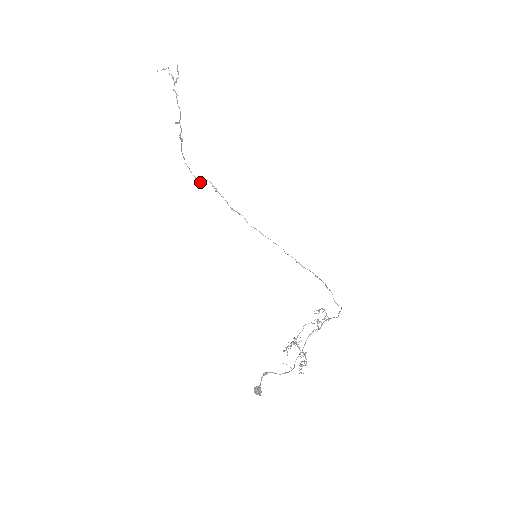
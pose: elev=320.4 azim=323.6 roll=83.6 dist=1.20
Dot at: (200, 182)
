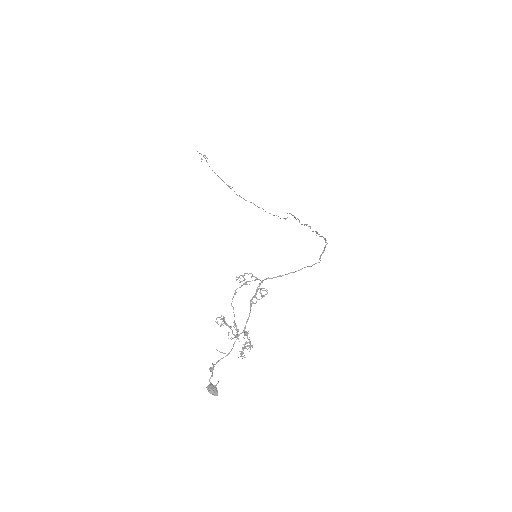
Dot at: occluded
